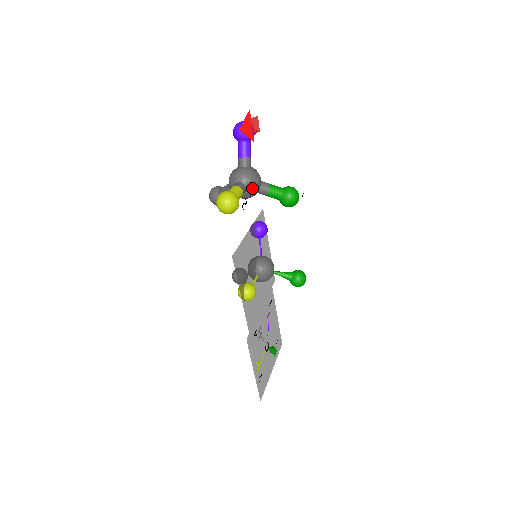
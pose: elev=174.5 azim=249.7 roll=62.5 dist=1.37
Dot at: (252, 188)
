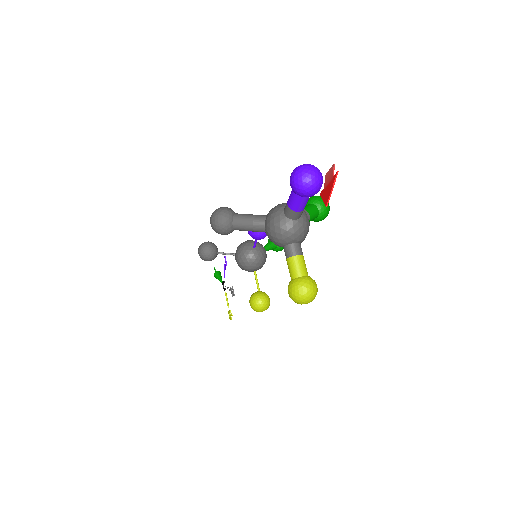
Dot at: (304, 239)
